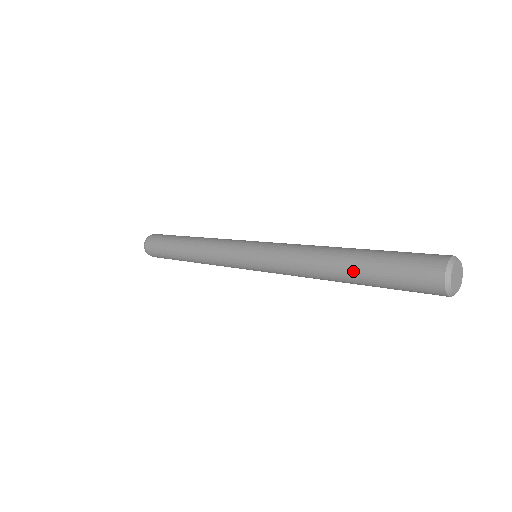
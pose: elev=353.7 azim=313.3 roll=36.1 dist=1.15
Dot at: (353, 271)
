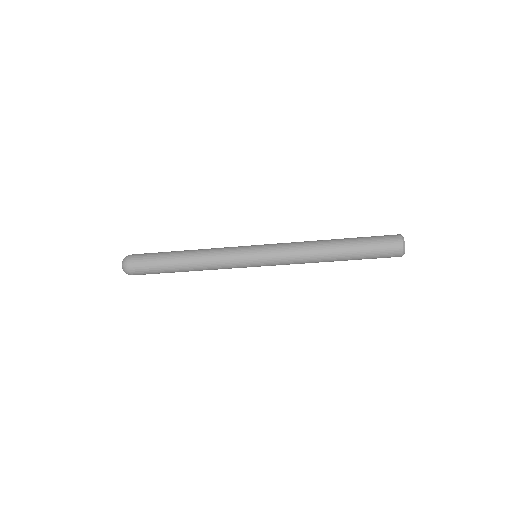
Dot at: (346, 245)
